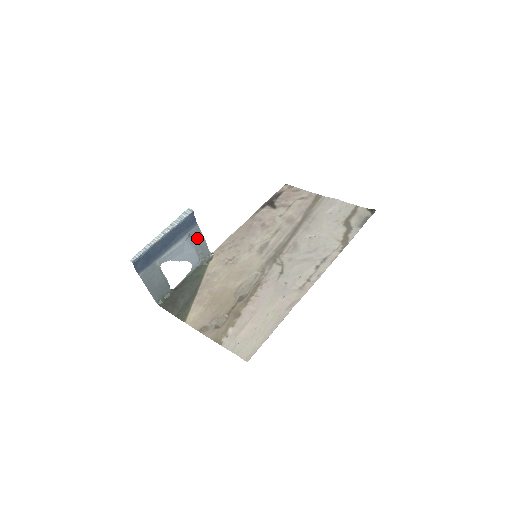
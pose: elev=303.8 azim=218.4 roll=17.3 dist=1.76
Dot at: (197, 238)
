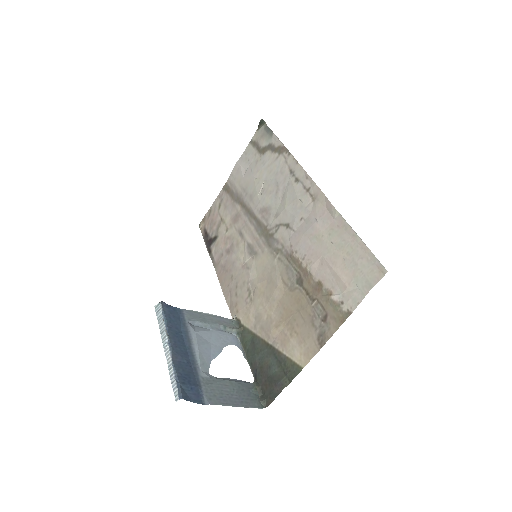
Dot at: (201, 320)
